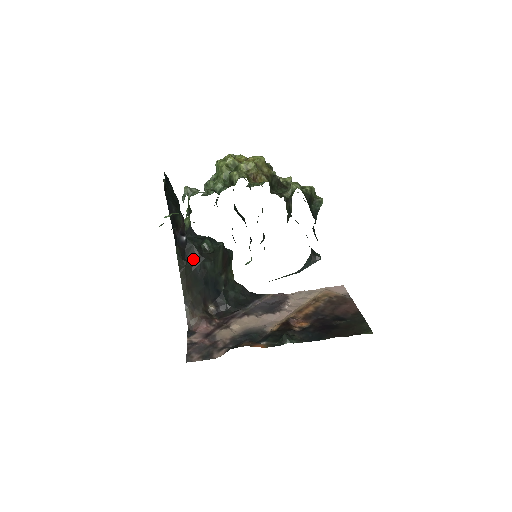
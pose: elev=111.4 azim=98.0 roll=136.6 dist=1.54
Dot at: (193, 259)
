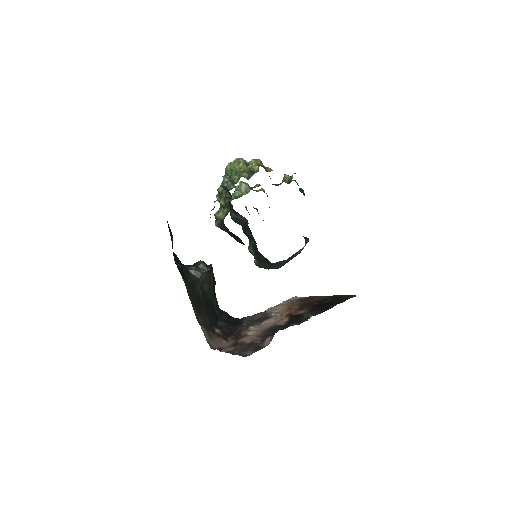
Dot at: (193, 282)
